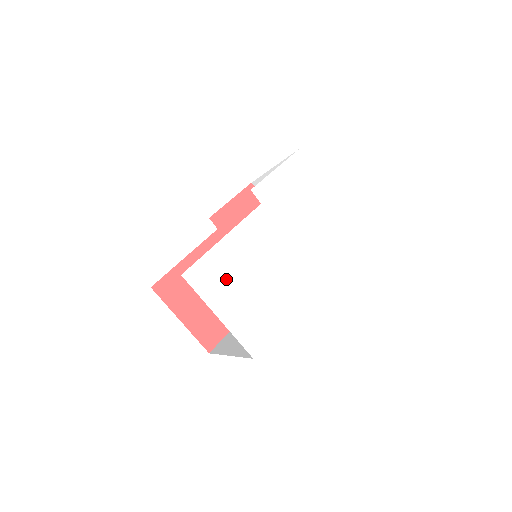
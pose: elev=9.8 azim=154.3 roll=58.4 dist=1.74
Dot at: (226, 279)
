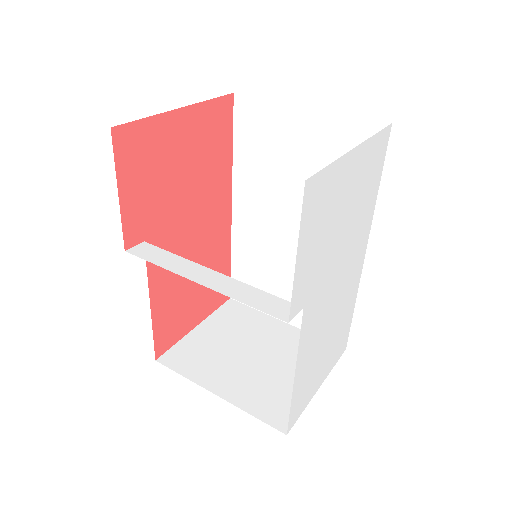
Dot at: (312, 376)
